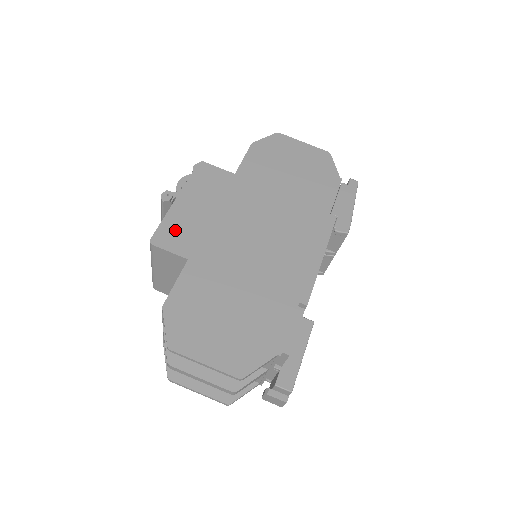
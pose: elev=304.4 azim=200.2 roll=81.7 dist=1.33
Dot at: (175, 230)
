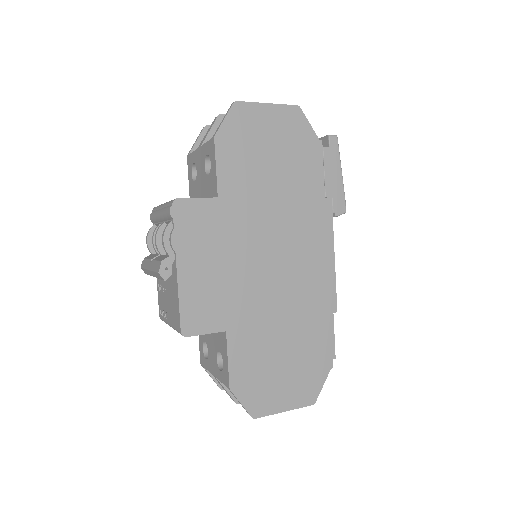
Dot at: (197, 308)
